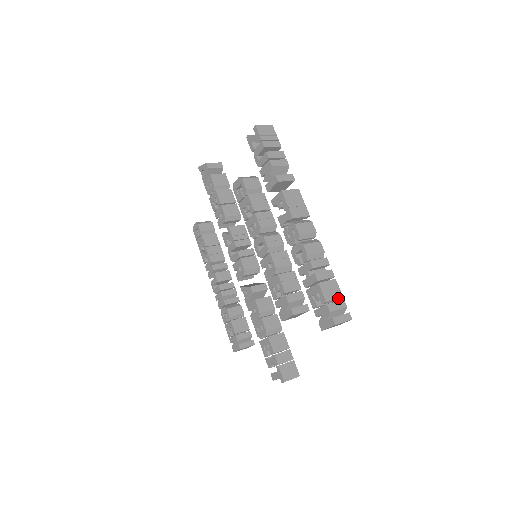
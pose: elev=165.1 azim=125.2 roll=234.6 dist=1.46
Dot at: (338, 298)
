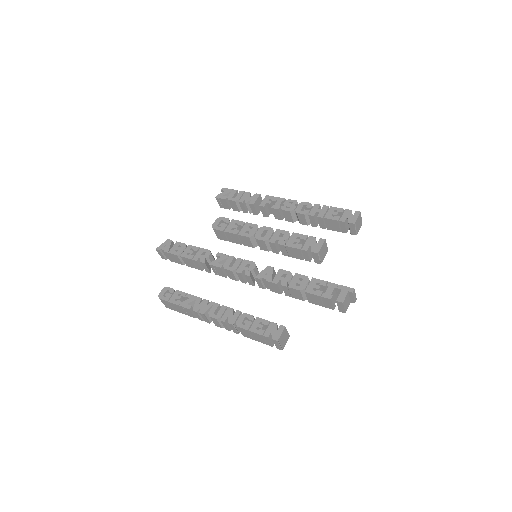
Dot at: occluded
